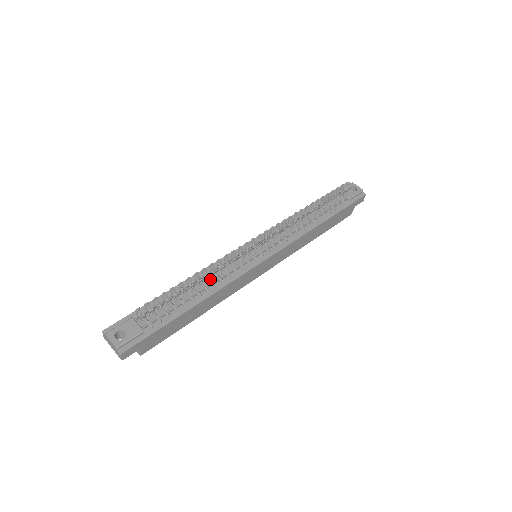
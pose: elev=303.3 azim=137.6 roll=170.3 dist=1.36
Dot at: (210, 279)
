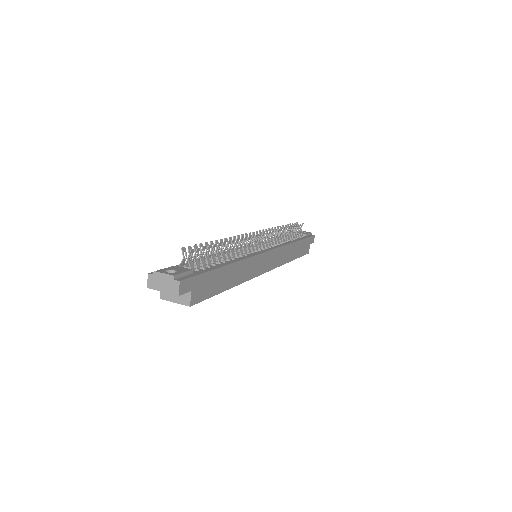
Dot at: (232, 250)
